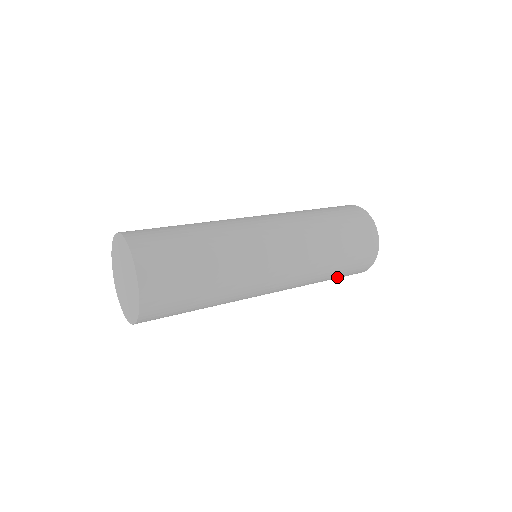
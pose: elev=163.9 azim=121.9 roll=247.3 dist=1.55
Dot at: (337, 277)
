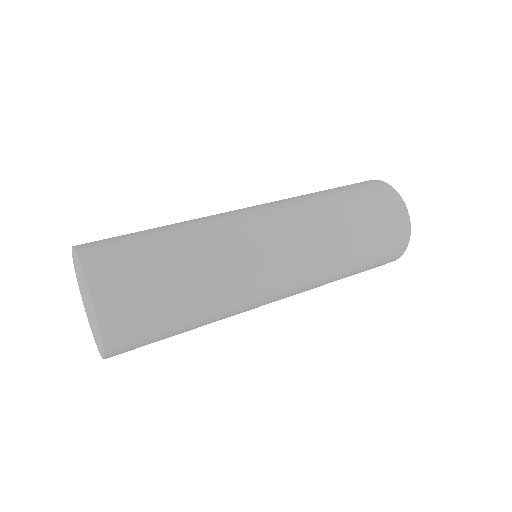
Dot at: occluded
